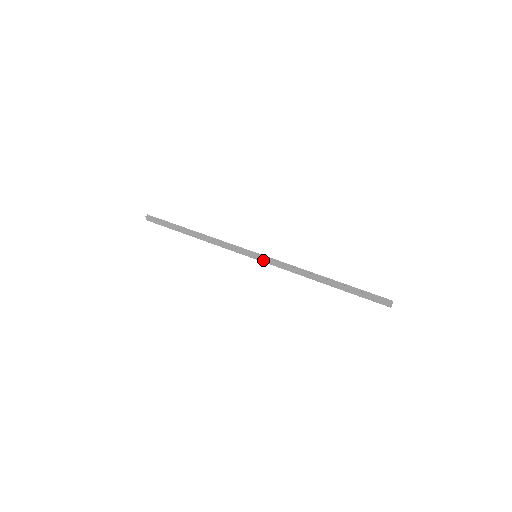
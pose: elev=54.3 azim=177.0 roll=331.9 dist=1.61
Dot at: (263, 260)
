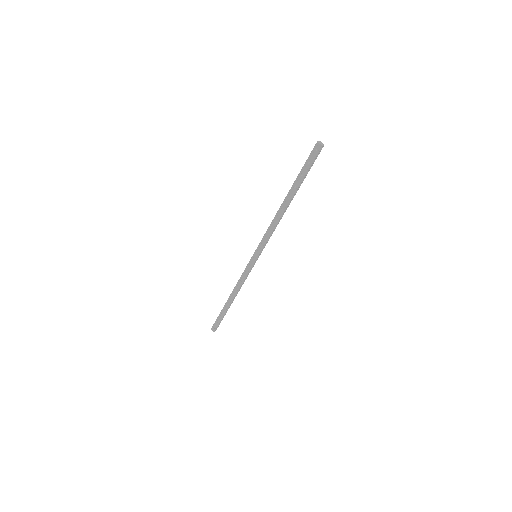
Dot at: (258, 251)
